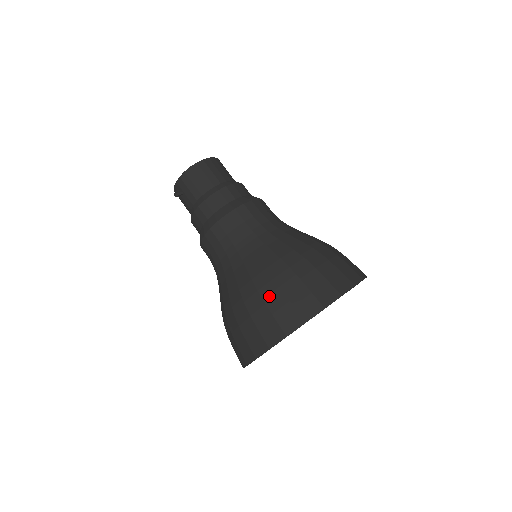
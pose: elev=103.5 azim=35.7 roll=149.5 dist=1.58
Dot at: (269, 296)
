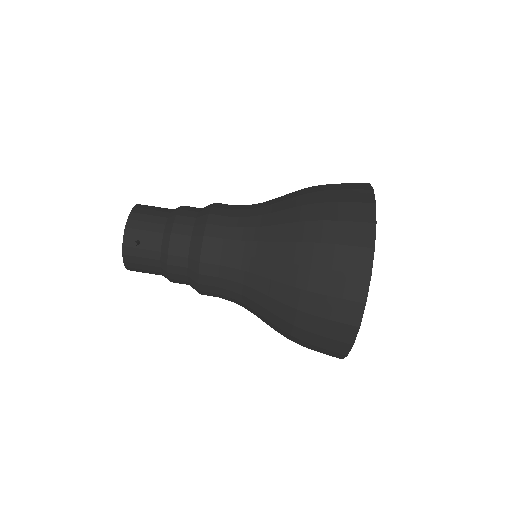
Dot at: (326, 214)
